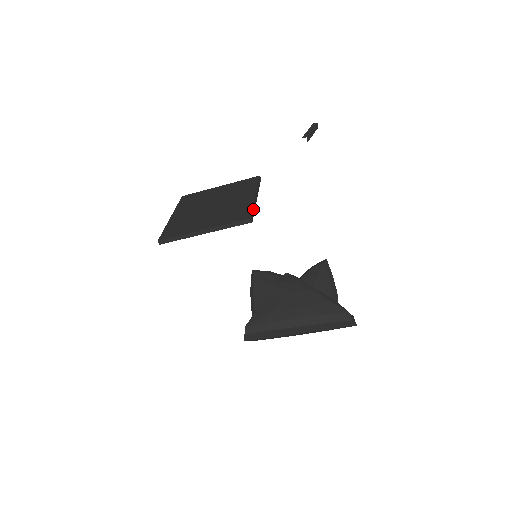
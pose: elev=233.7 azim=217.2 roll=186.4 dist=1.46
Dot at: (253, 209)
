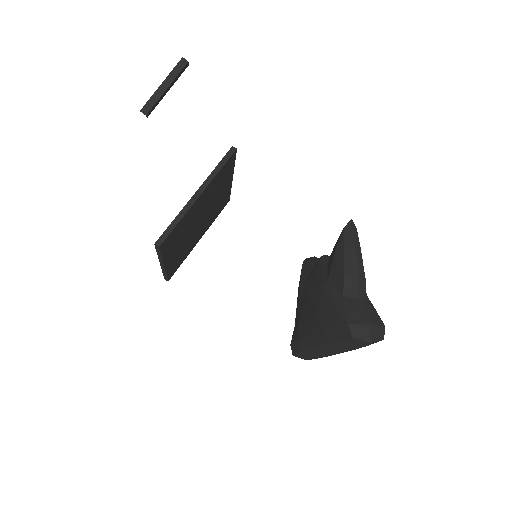
Dot at: (173, 223)
